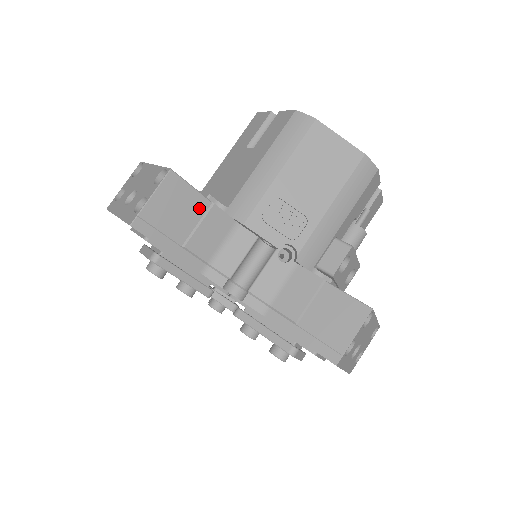
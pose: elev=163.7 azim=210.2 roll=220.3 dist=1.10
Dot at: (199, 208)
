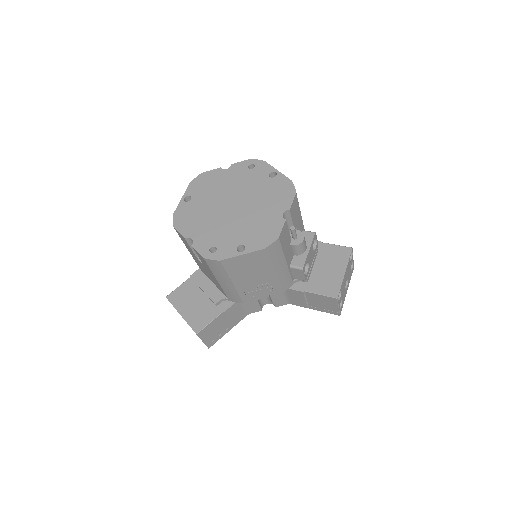
Dot at: (220, 319)
